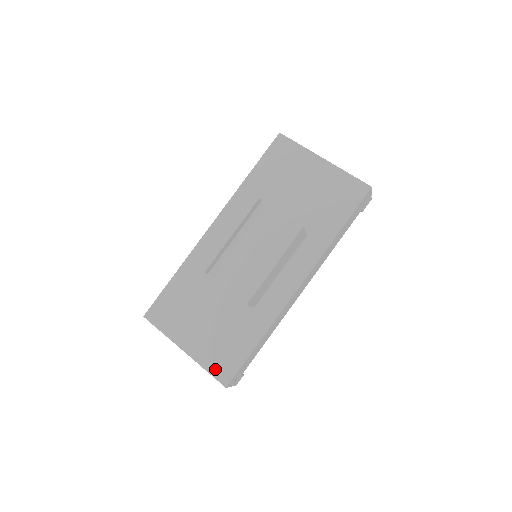
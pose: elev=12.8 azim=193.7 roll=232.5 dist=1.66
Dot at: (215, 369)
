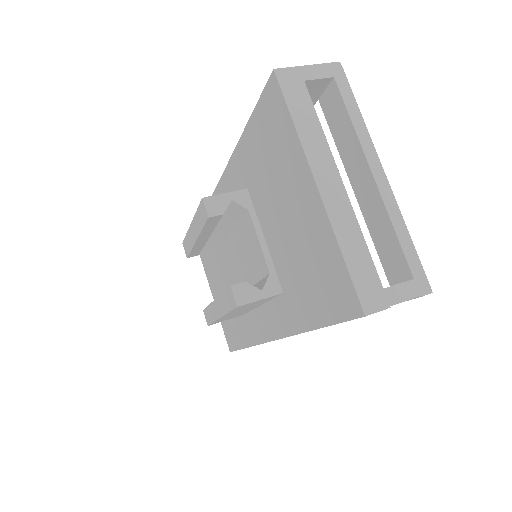
Dot at: (225, 331)
